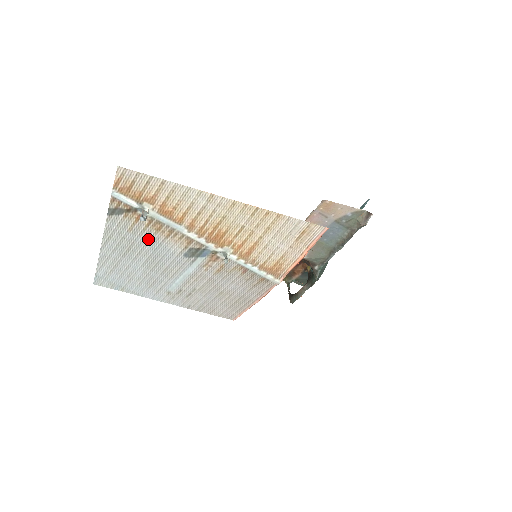
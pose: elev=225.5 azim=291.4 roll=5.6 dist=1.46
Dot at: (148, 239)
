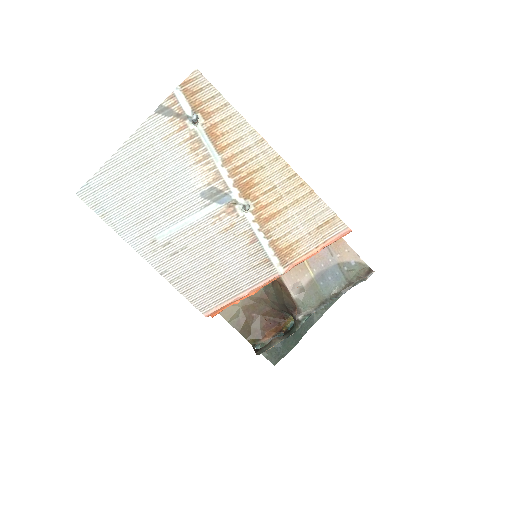
Dot at: (176, 158)
